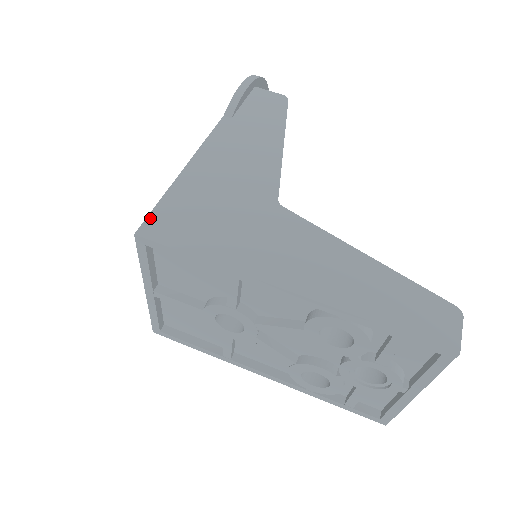
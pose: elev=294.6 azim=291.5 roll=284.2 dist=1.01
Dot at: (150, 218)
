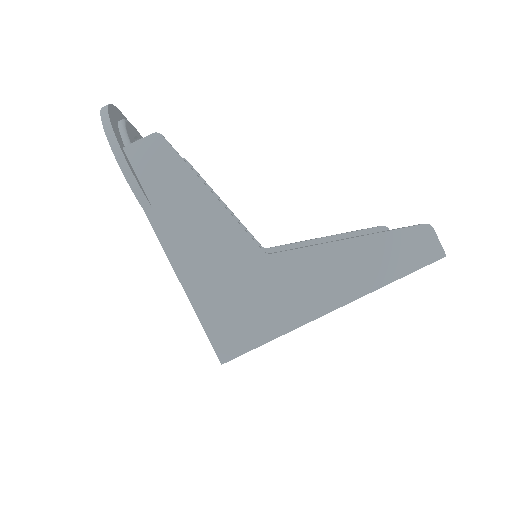
Dot at: (215, 346)
